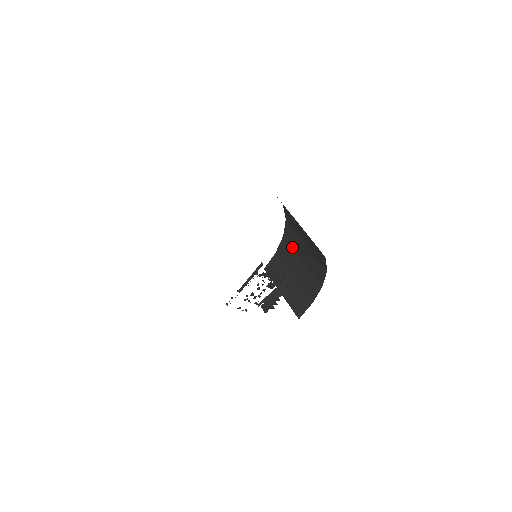
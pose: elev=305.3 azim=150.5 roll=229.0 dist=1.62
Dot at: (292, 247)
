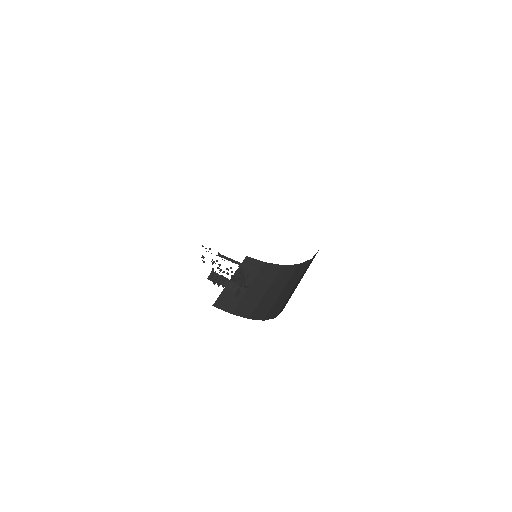
Dot at: (276, 278)
